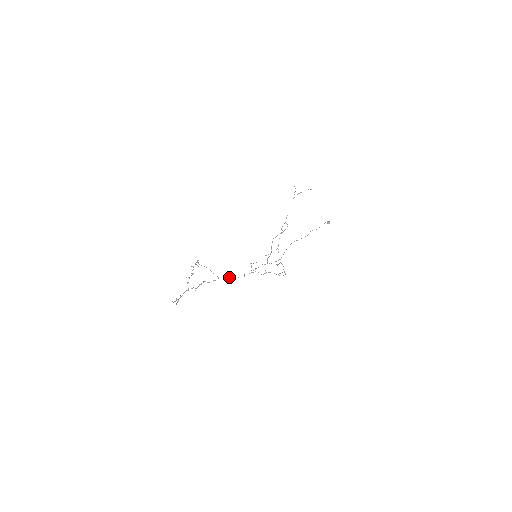
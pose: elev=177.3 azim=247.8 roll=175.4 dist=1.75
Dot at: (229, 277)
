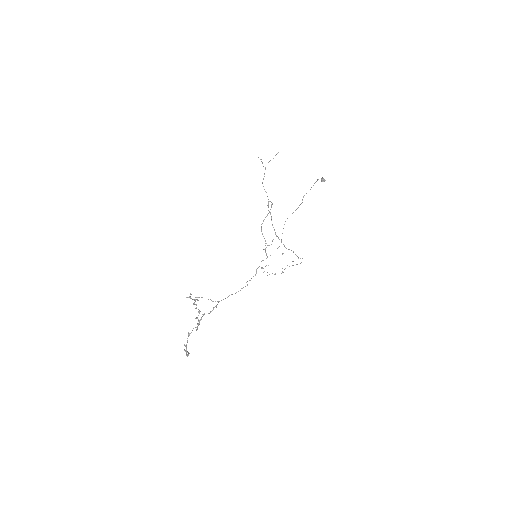
Dot at: occluded
